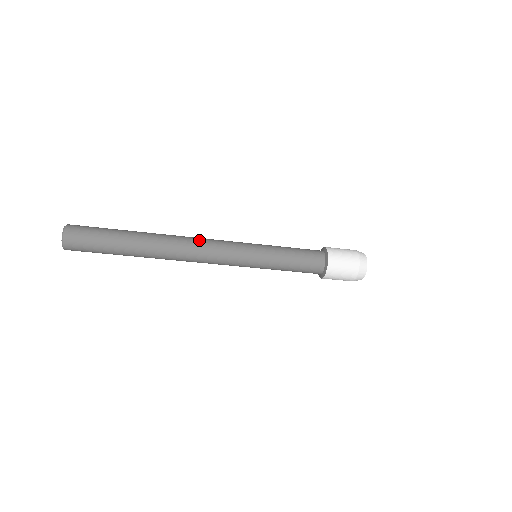
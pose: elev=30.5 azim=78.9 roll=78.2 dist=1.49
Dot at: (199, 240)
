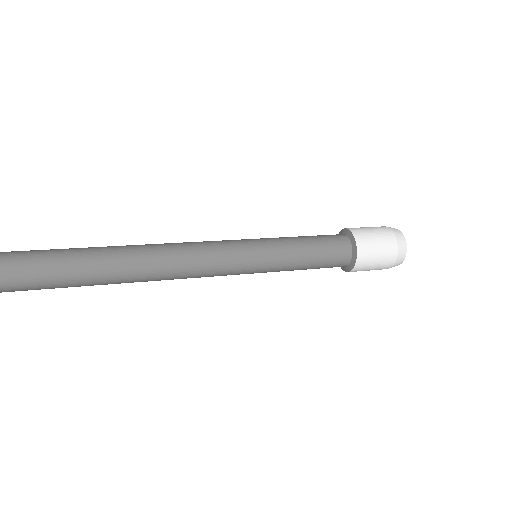
Dot at: (174, 275)
